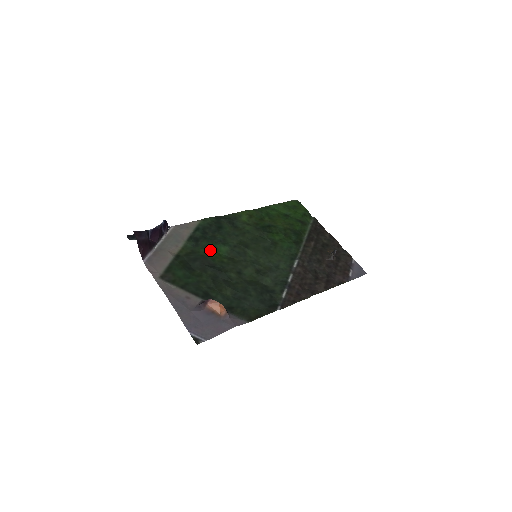
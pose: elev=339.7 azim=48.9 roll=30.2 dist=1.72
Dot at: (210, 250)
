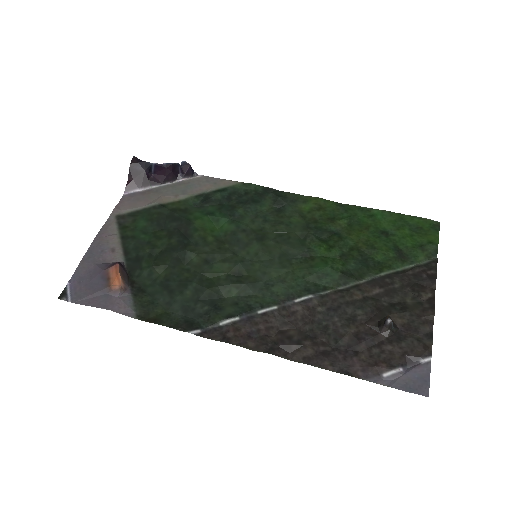
Dot at: (207, 219)
